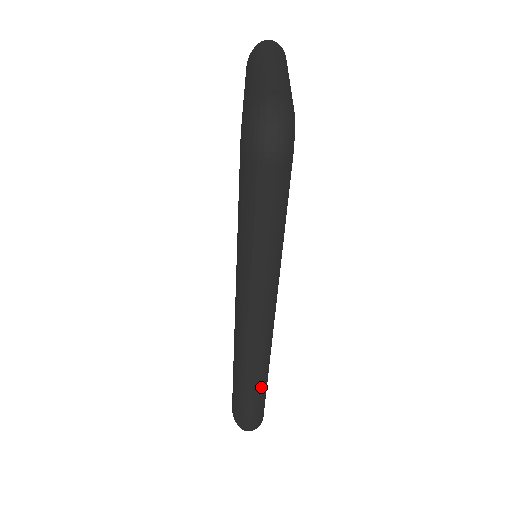
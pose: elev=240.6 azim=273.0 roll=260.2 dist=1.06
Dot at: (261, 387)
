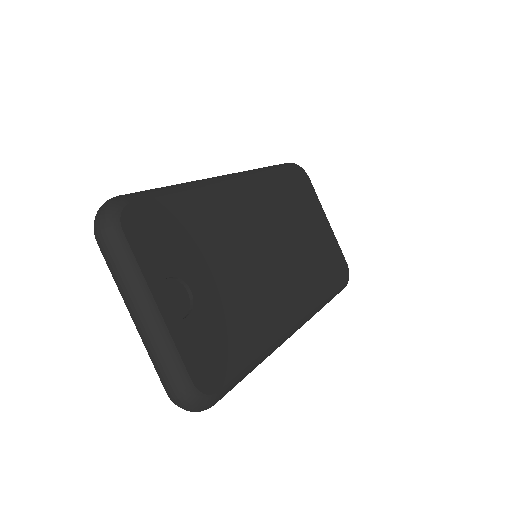
Dot at: occluded
